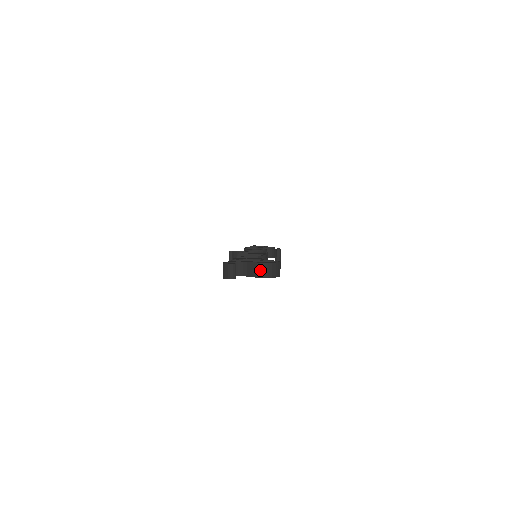
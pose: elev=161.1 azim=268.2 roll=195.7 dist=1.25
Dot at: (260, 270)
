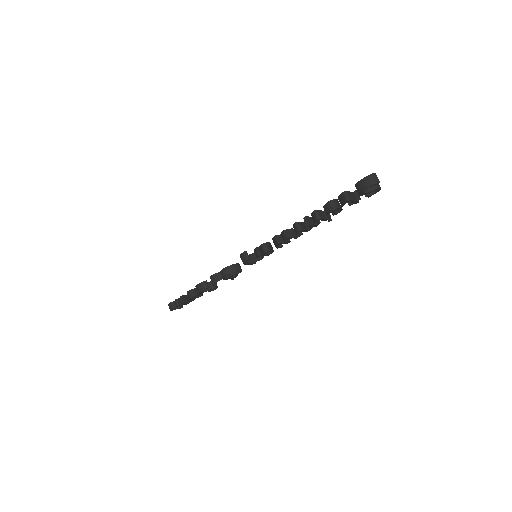
Dot at: occluded
